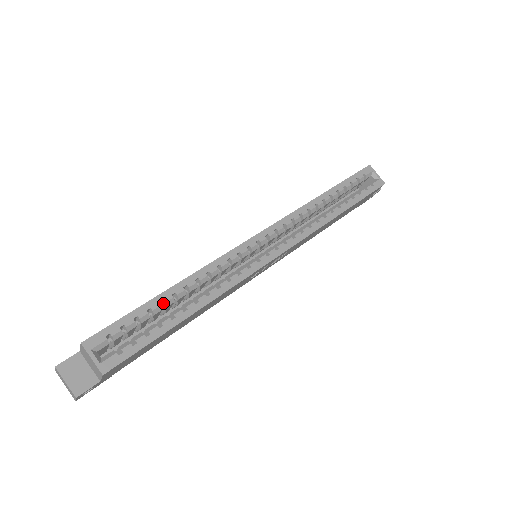
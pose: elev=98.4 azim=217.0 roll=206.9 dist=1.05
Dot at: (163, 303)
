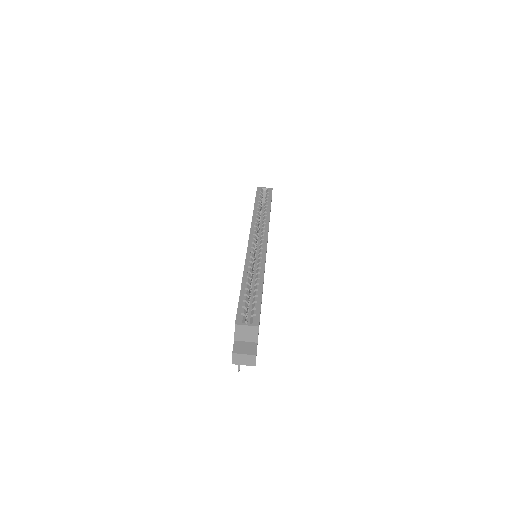
Dot at: (246, 290)
